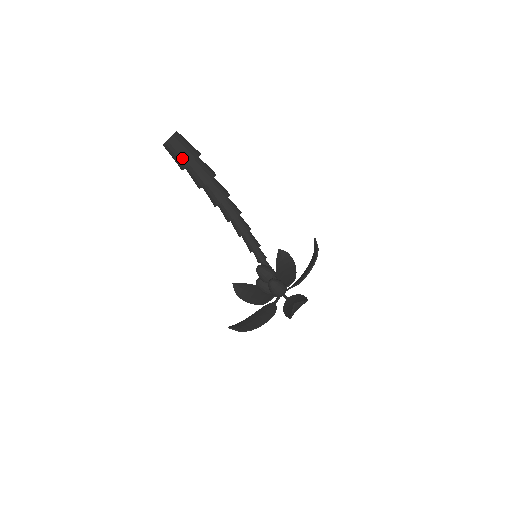
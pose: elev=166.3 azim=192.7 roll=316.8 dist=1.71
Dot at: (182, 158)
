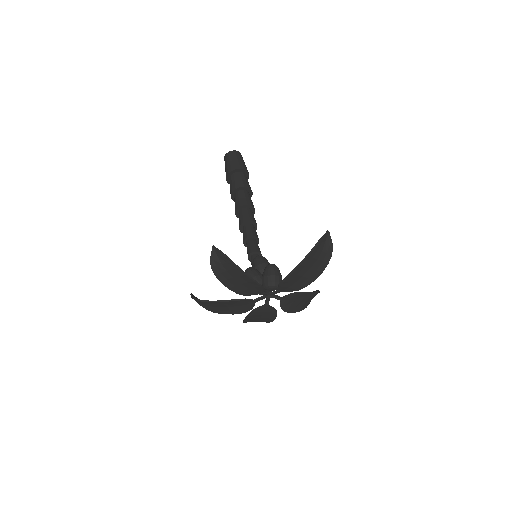
Dot at: (239, 163)
